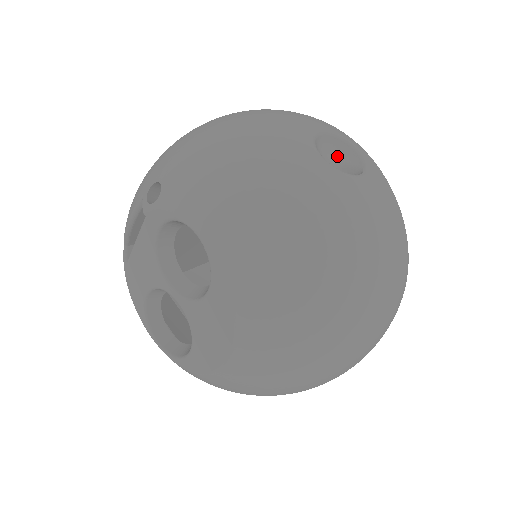
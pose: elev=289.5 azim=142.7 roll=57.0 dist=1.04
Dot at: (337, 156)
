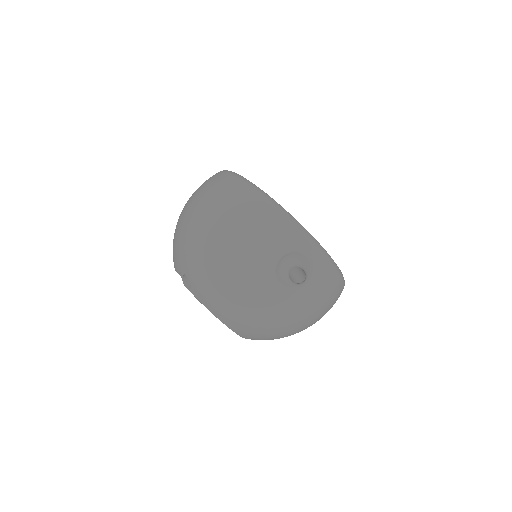
Dot at: (293, 261)
